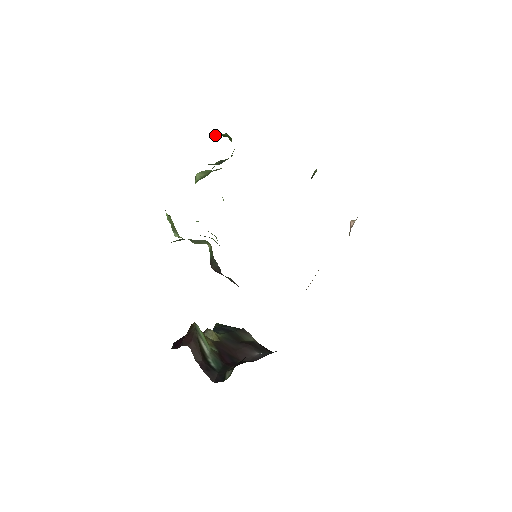
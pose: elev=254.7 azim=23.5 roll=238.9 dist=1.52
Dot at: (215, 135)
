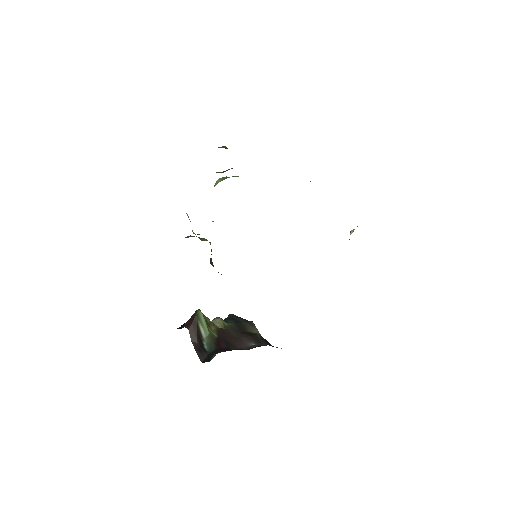
Dot at: (219, 147)
